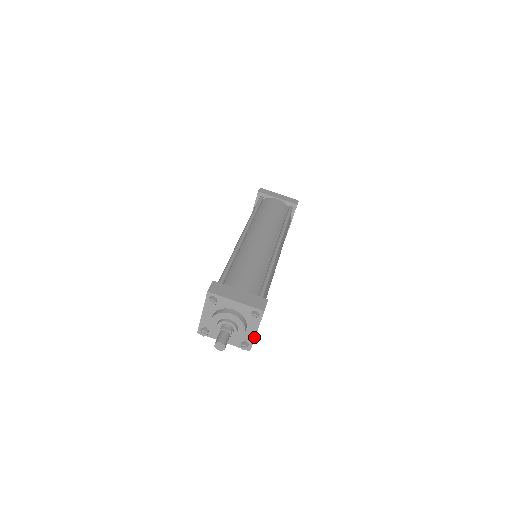
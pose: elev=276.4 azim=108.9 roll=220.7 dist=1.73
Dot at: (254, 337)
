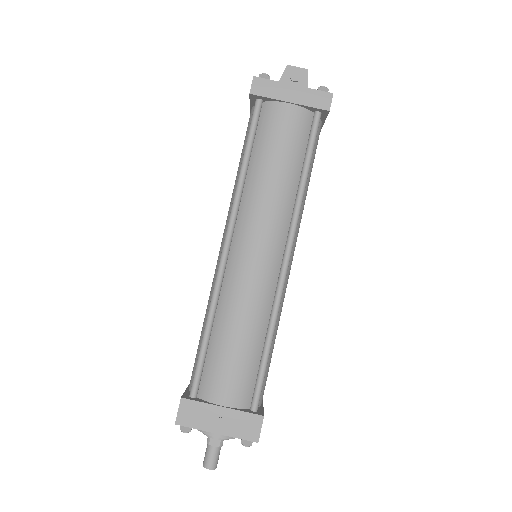
Dot at: occluded
